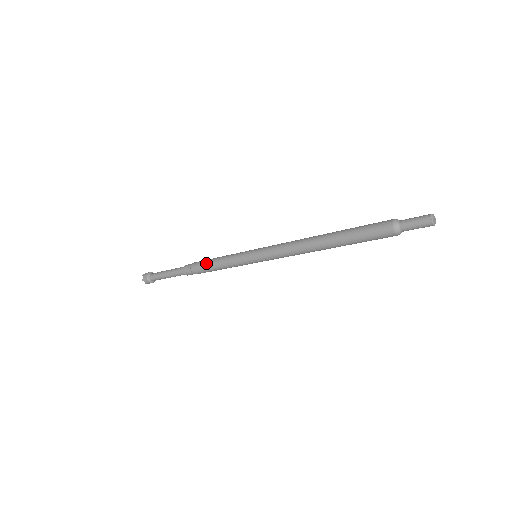
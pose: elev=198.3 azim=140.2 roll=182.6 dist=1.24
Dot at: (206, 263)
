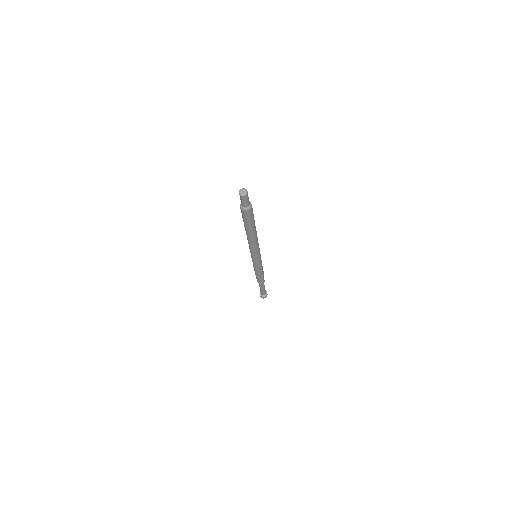
Dot at: occluded
